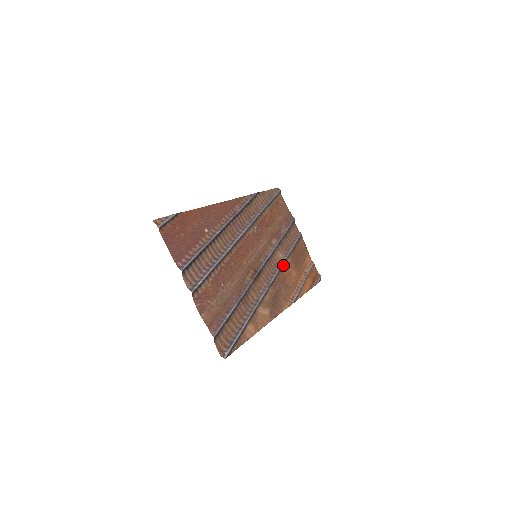
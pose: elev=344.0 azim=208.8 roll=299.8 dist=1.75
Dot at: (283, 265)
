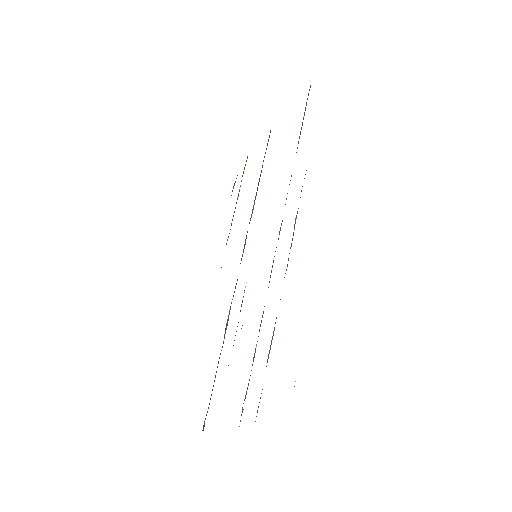
Dot at: occluded
